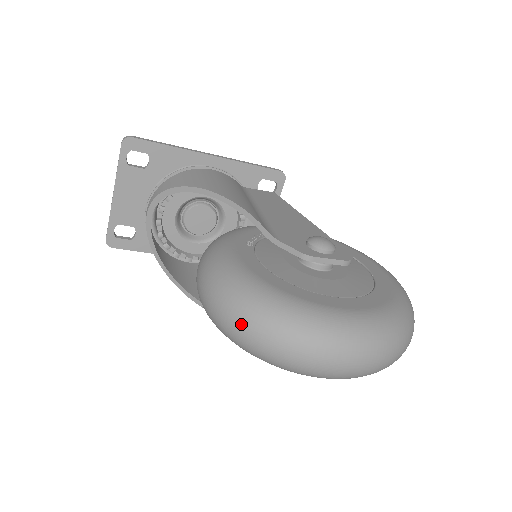
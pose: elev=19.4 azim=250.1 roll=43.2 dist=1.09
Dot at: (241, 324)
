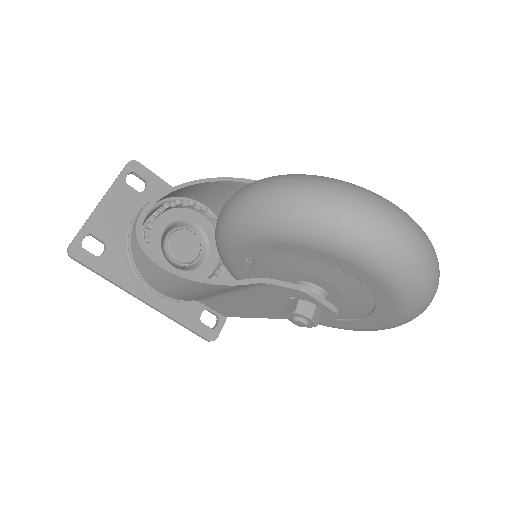
Dot at: (307, 185)
